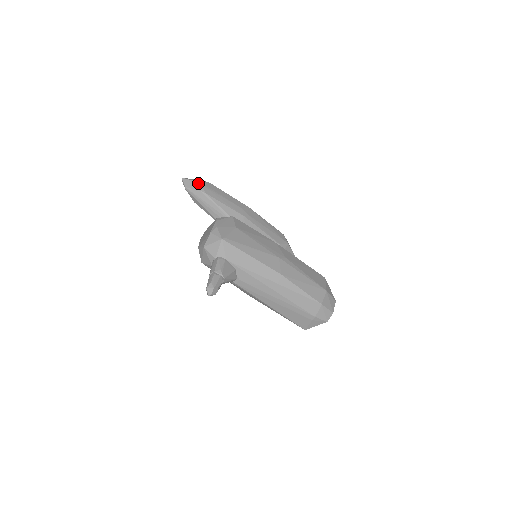
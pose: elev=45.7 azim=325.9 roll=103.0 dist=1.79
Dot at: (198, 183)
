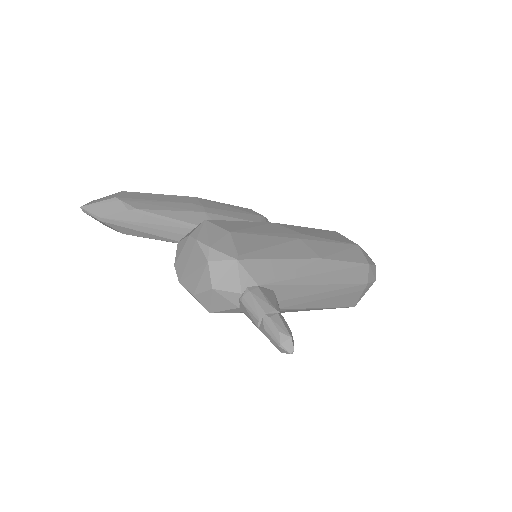
Dot at: (114, 200)
